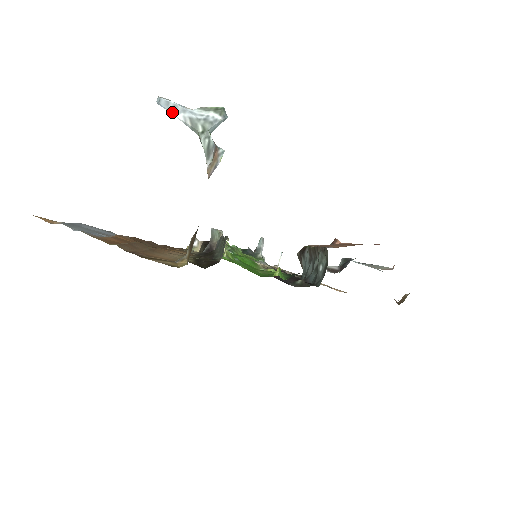
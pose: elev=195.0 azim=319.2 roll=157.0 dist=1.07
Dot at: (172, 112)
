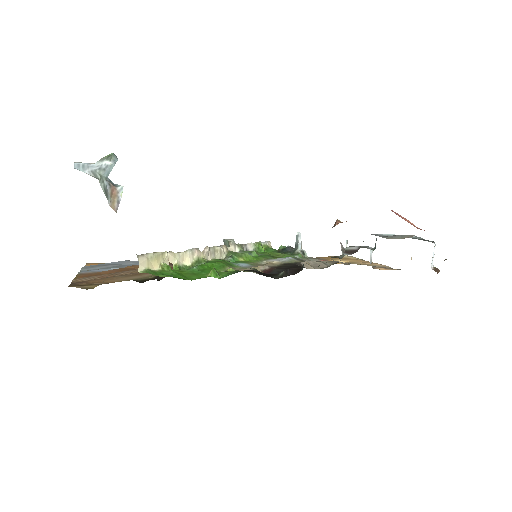
Dot at: (82, 171)
